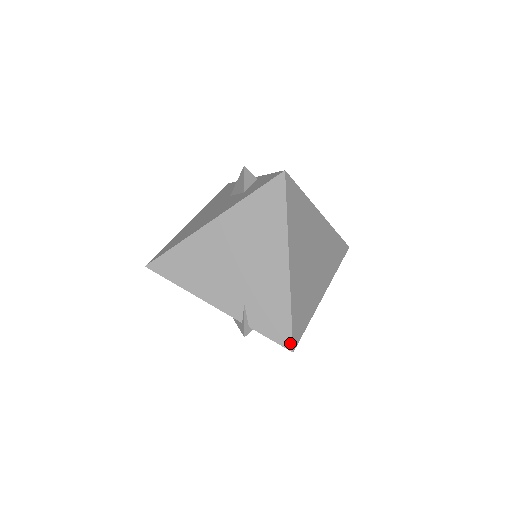
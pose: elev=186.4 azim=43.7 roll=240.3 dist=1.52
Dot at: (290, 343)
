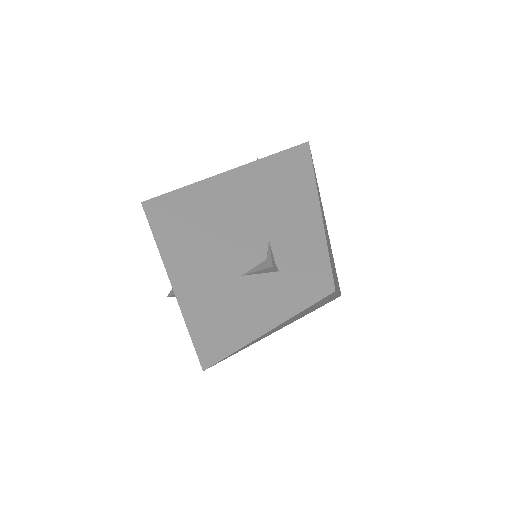
Dot at: (330, 280)
